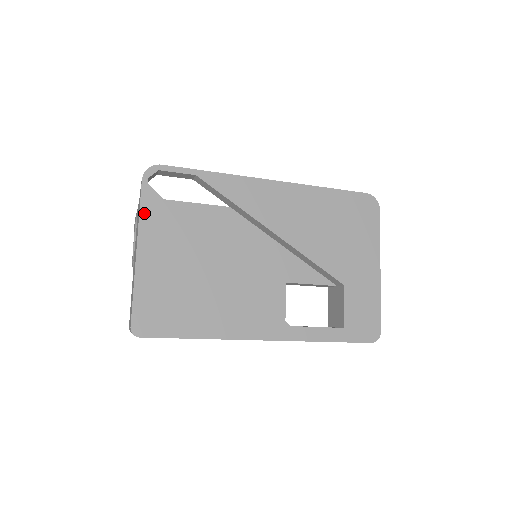
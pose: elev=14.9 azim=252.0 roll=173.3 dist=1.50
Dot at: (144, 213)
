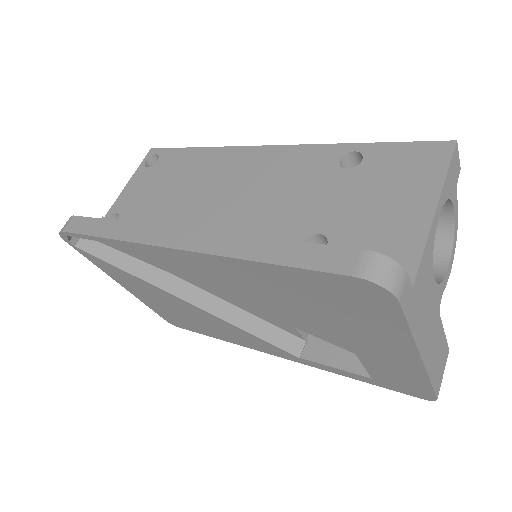
Dot at: (98, 265)
